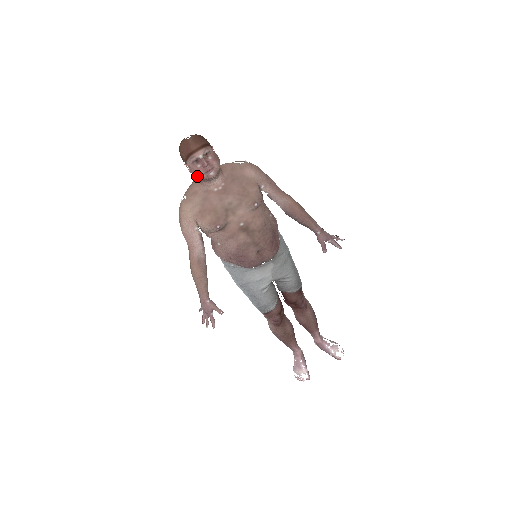
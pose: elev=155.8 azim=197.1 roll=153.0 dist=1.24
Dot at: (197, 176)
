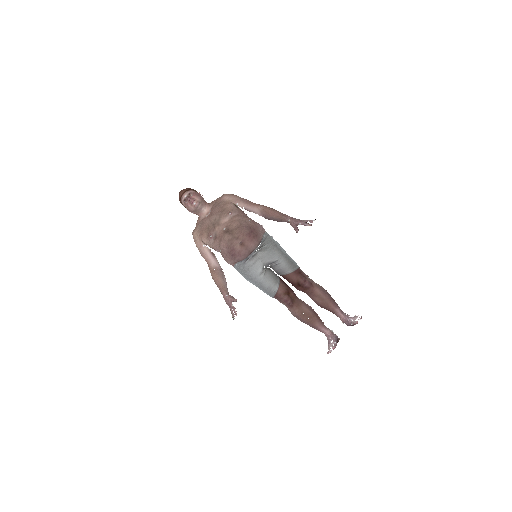
Dot at: (190, 210)
